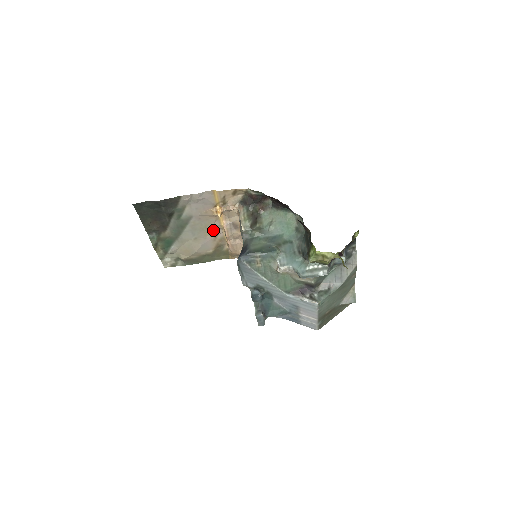
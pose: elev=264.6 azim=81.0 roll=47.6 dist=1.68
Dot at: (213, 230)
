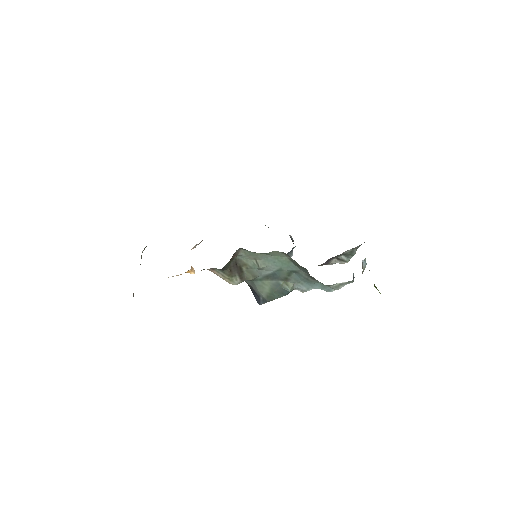
Dot at: occluded
